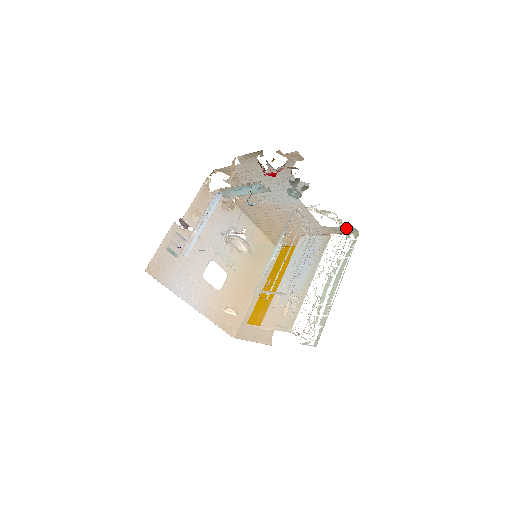
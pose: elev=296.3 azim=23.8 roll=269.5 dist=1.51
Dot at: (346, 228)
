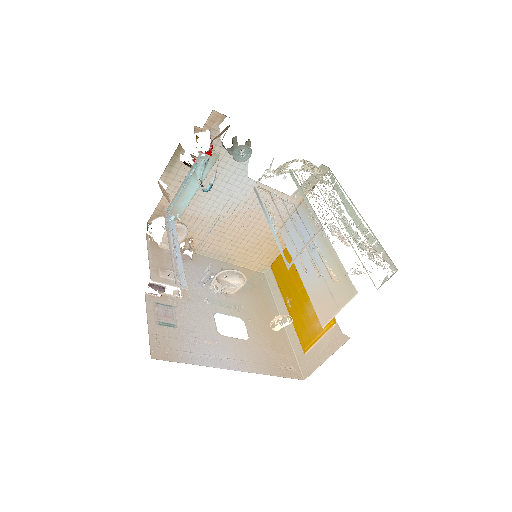
Dot at: (314, 174)
